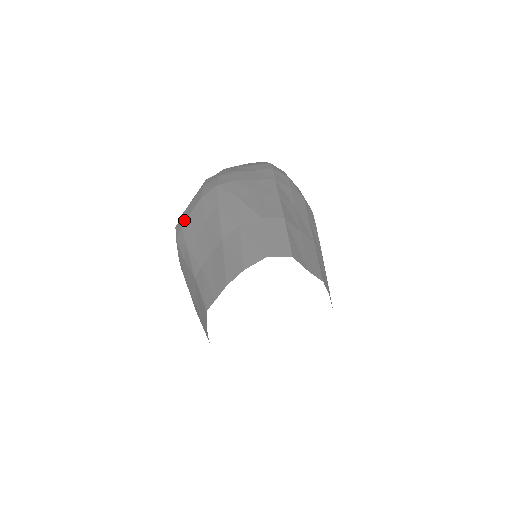
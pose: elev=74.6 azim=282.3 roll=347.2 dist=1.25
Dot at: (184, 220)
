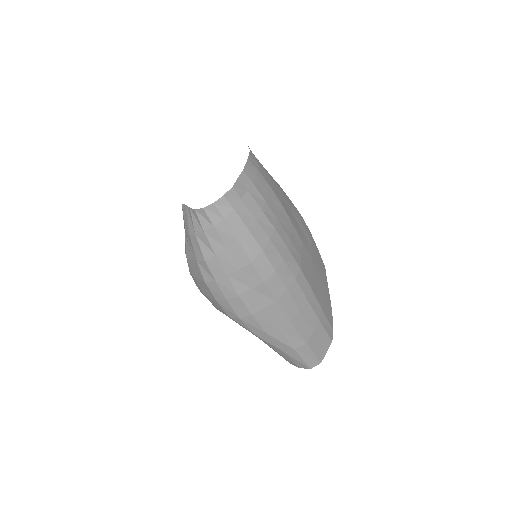
Dot at: (217, 309)
